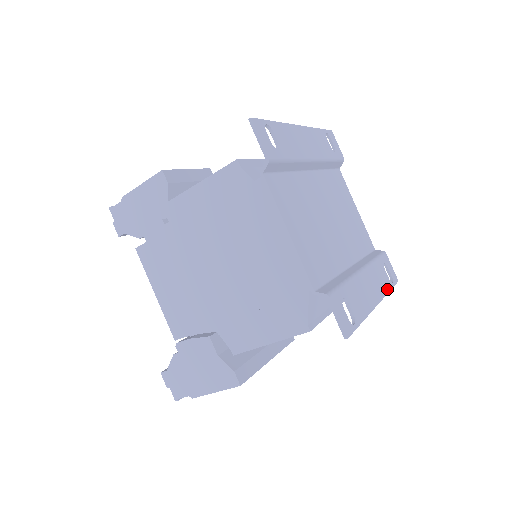
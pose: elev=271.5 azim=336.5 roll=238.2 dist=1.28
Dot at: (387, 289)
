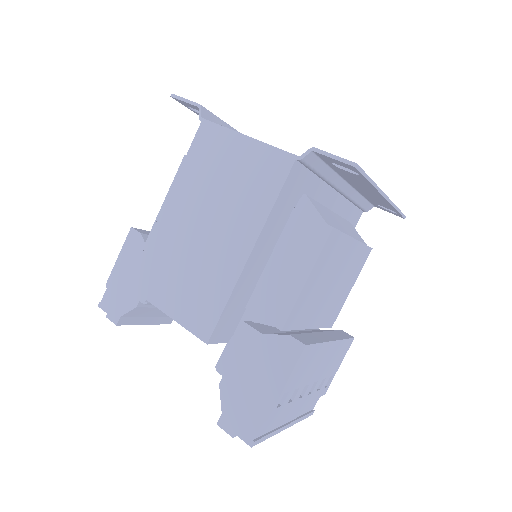
Dot at: occluded
